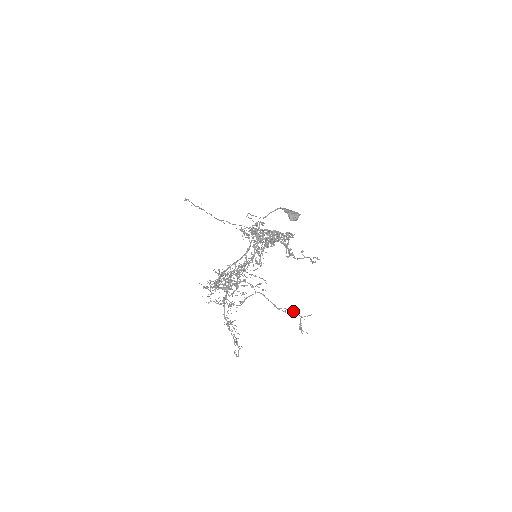
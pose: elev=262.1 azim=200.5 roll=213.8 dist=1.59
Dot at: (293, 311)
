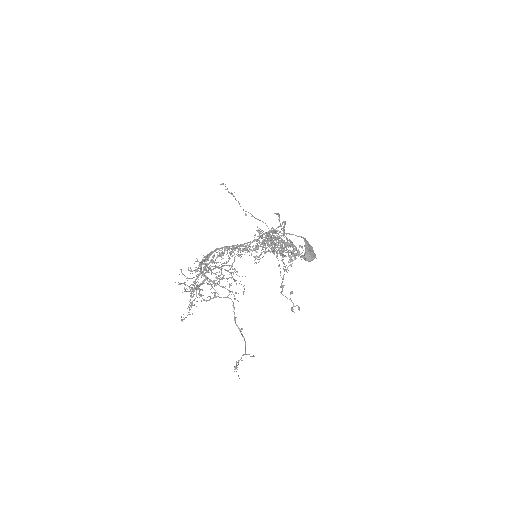
Dot at: (244, 340)
